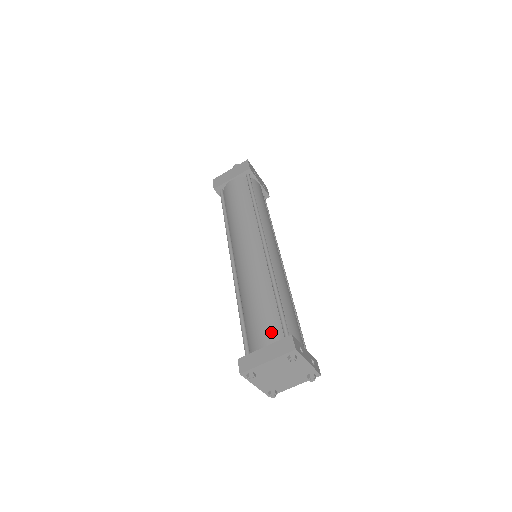
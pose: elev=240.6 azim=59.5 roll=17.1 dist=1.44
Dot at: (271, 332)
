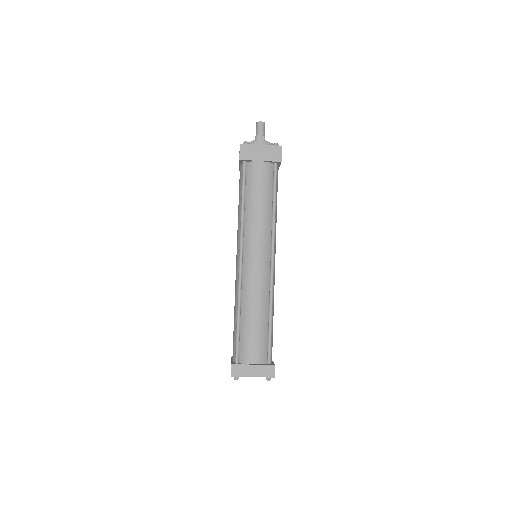
Dot at: (260, 354)
